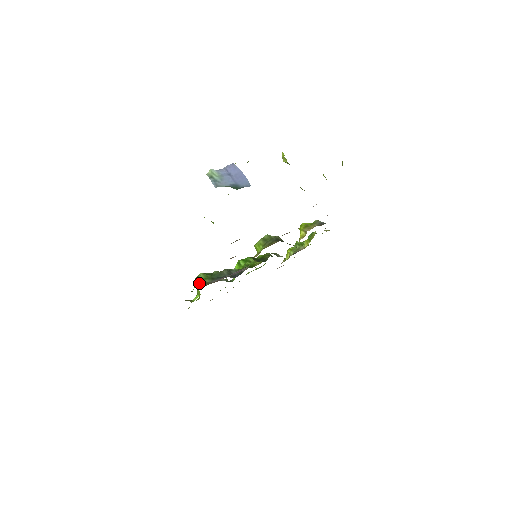
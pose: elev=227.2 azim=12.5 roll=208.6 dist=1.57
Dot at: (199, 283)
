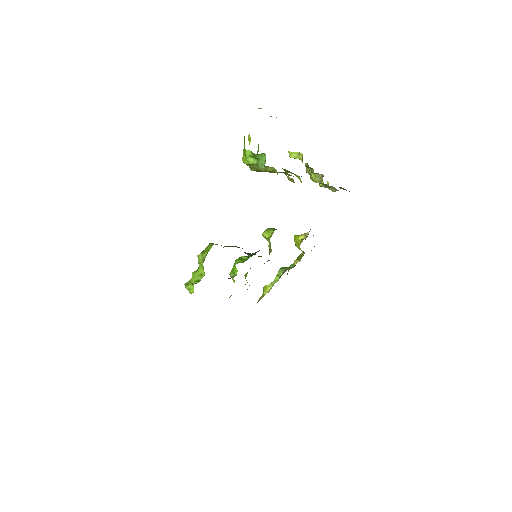
Dot at: occluded
